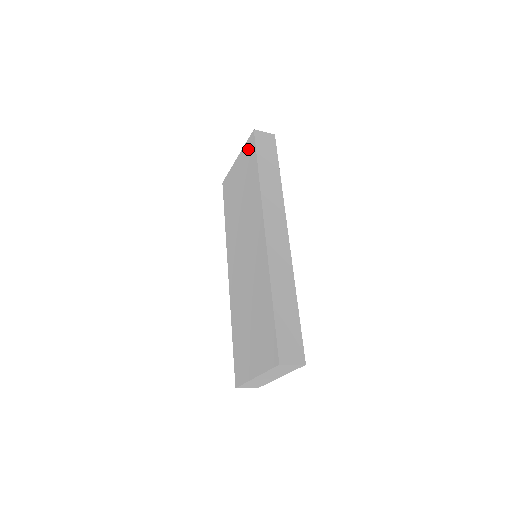
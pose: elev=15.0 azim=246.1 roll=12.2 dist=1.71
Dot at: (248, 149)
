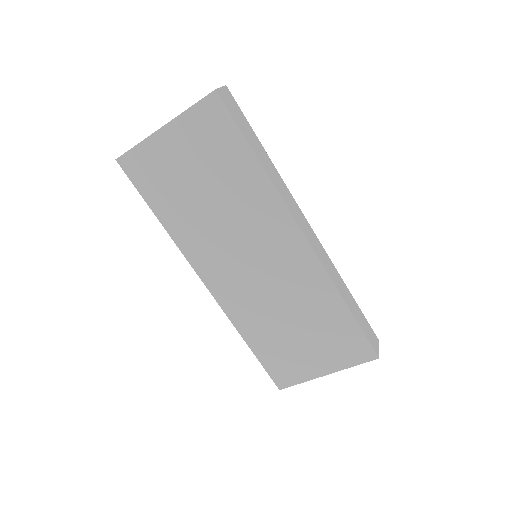
Dot at: (206, 119)
